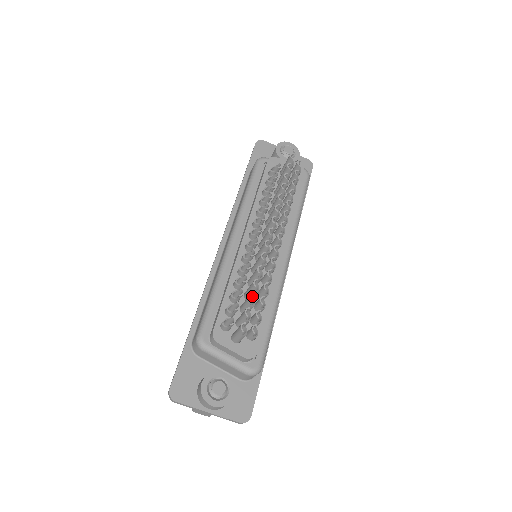
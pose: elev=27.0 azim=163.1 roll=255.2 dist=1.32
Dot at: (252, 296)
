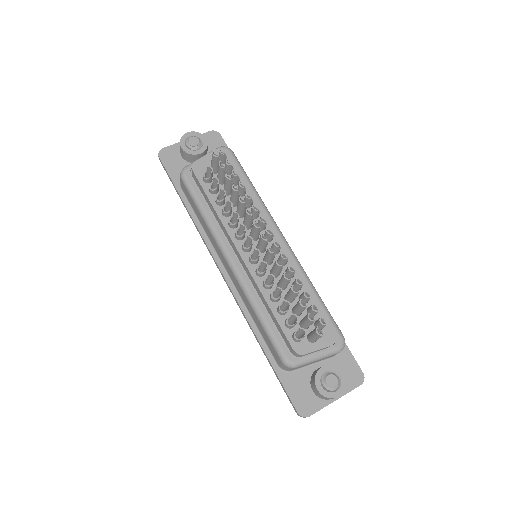
Dot at: (300, 301)
